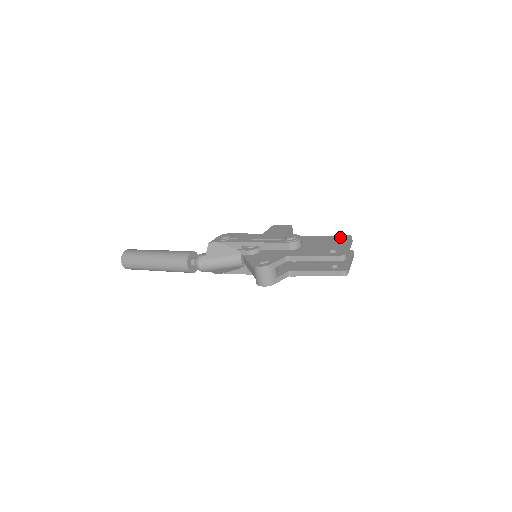
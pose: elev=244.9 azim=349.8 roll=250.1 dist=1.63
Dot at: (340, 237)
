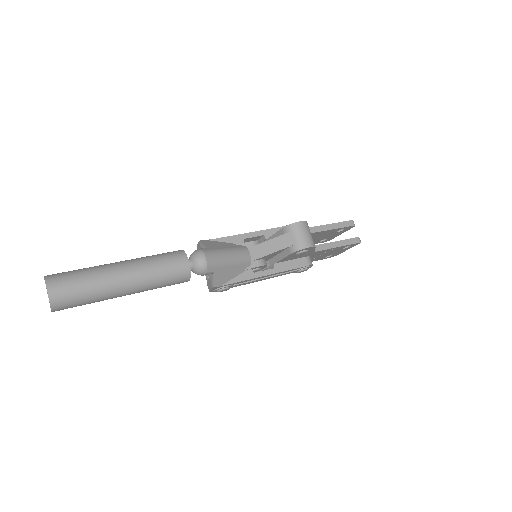
Dot at: occluded
